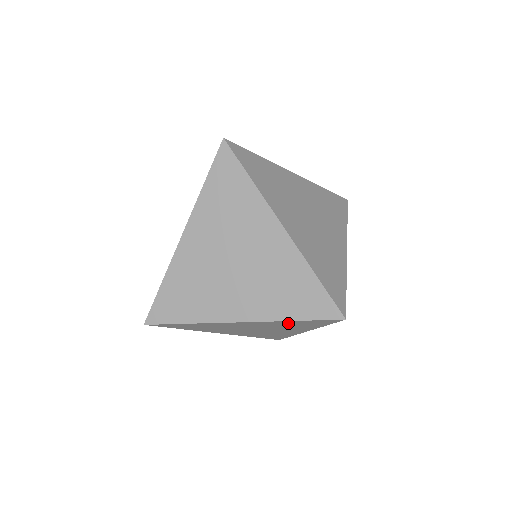
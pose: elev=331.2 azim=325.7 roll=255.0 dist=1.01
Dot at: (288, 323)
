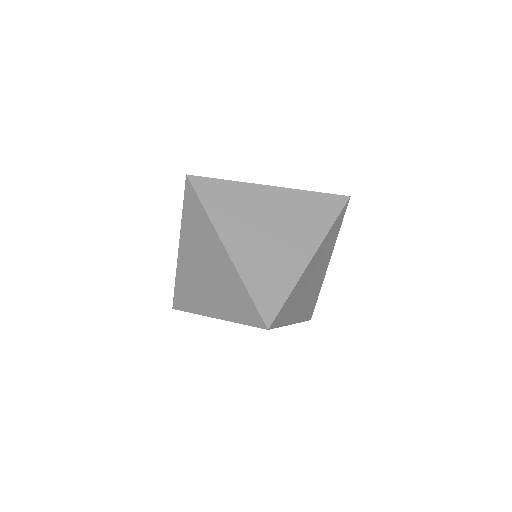
Dot at: occluded
